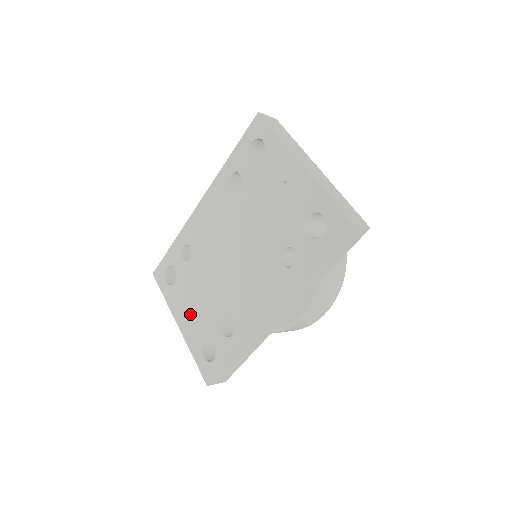
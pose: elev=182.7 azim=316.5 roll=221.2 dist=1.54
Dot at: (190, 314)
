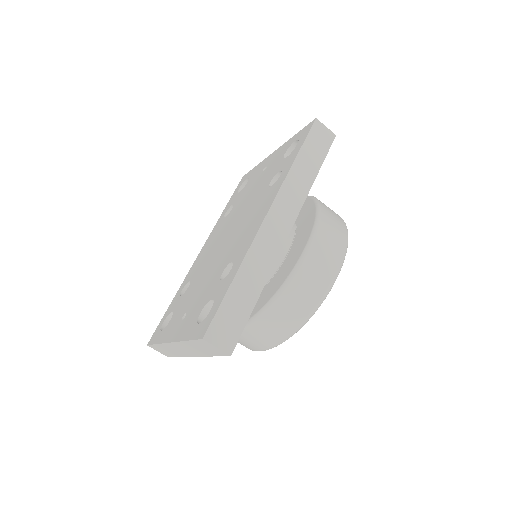
Dot at: (185, 316)
